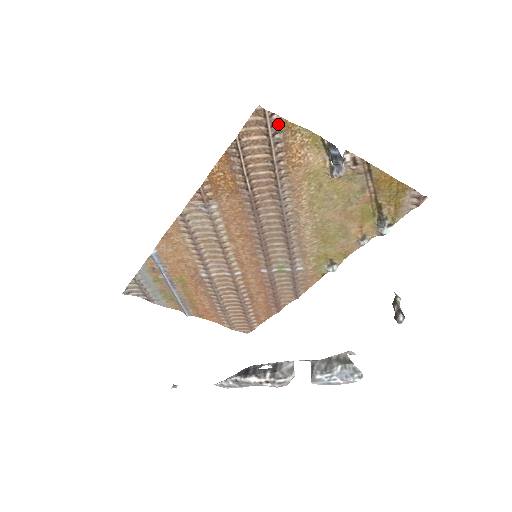
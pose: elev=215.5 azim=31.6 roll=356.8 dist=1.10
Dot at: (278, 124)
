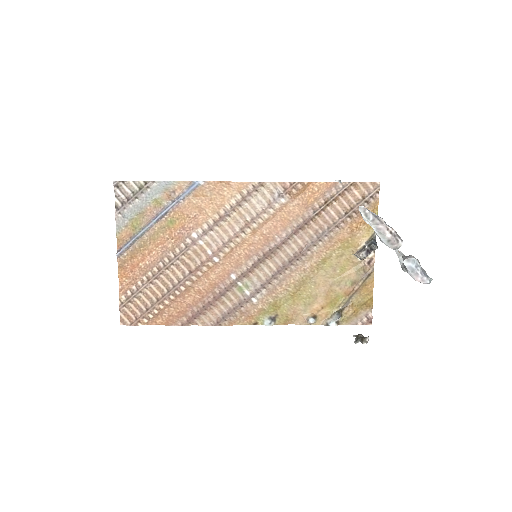
Dot at: (373, 200)
